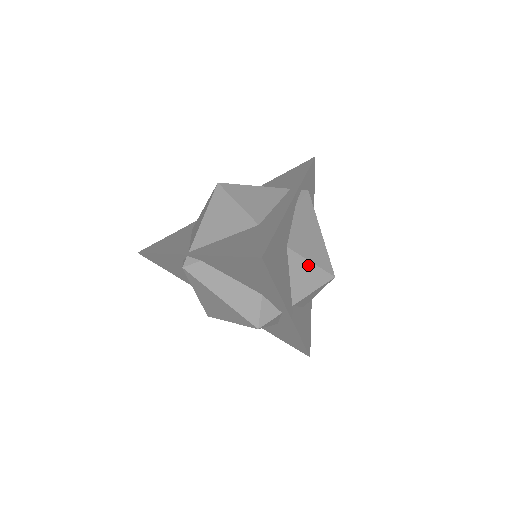
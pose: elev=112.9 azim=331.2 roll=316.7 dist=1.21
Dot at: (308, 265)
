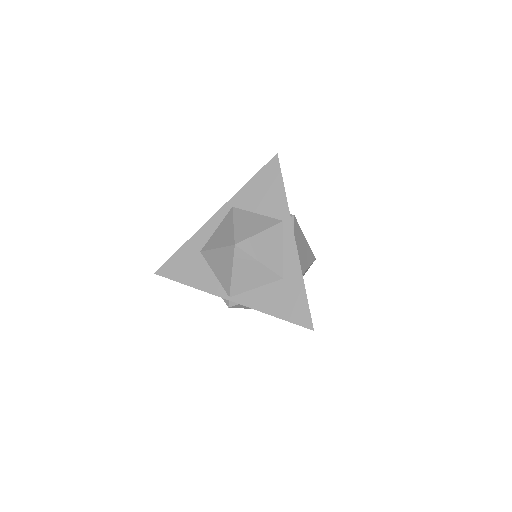
Dot at: occluded
